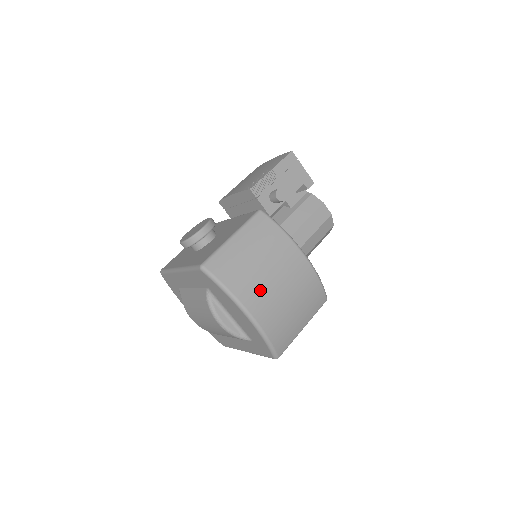
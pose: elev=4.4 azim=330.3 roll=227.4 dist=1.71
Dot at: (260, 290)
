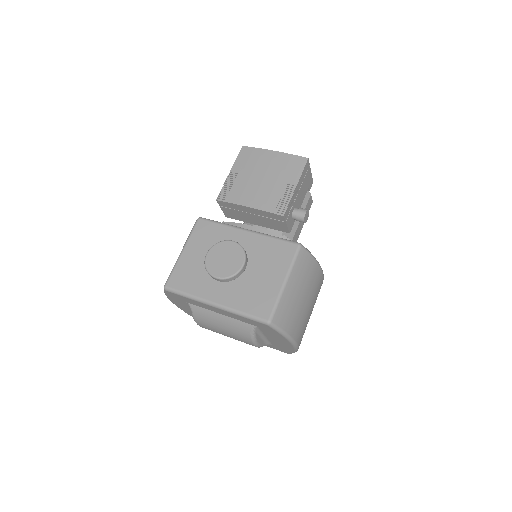
Dot at: (303, 321)
